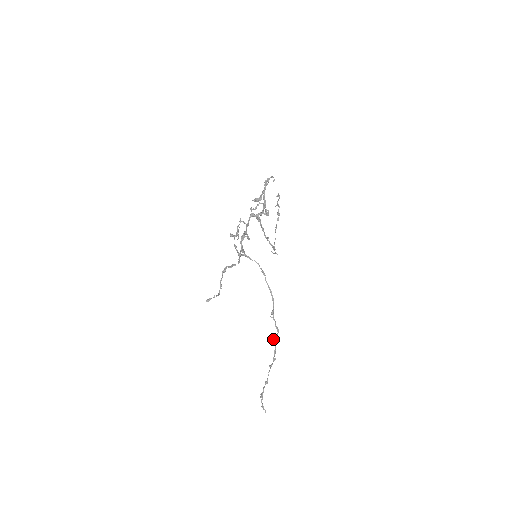
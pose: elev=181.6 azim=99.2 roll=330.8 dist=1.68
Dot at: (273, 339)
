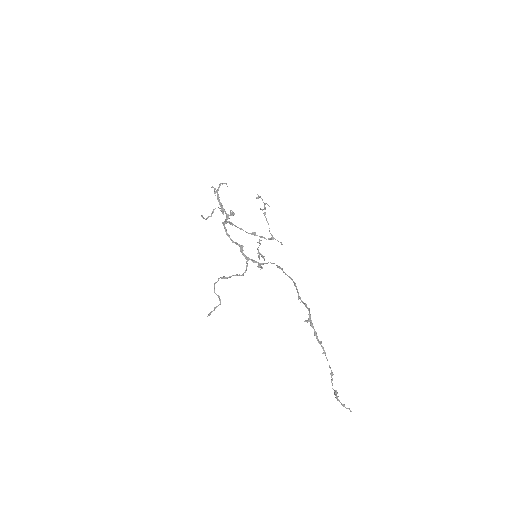
Dot at: (307, 322)
